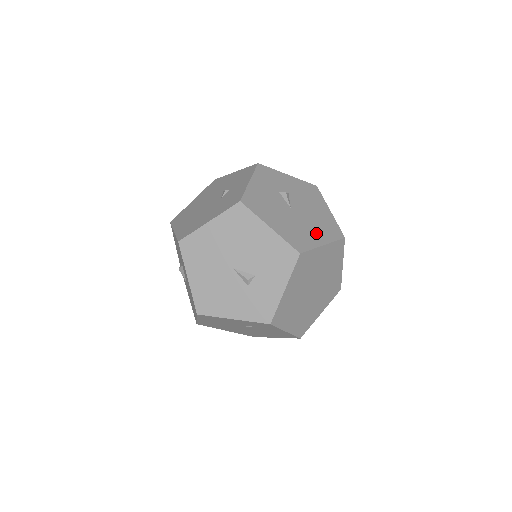
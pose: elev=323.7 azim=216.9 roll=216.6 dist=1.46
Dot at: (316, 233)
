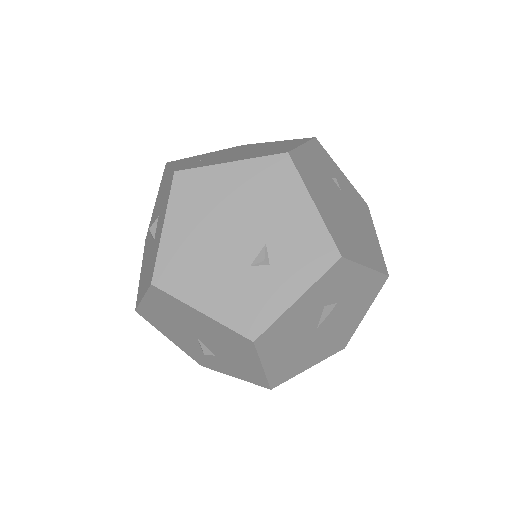
Dot at: (316, 355)
